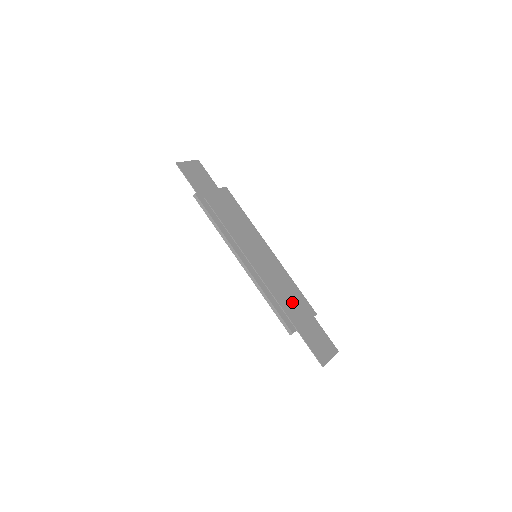
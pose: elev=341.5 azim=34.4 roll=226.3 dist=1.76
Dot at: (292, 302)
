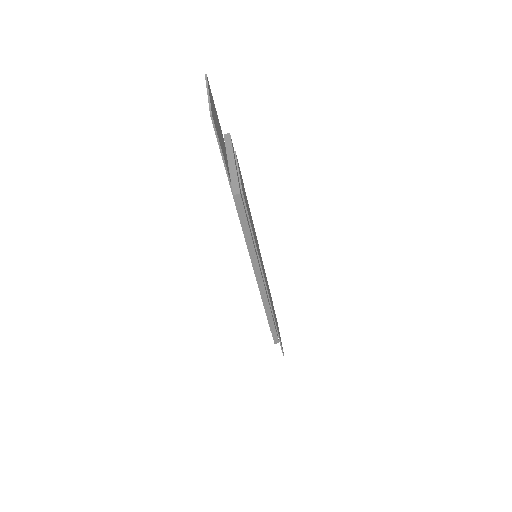
Dot at: occluded
